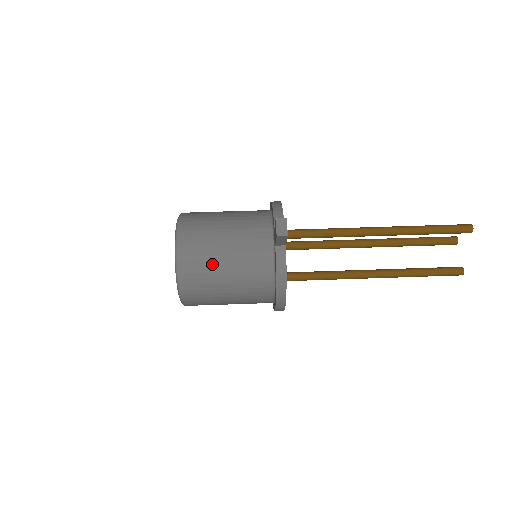
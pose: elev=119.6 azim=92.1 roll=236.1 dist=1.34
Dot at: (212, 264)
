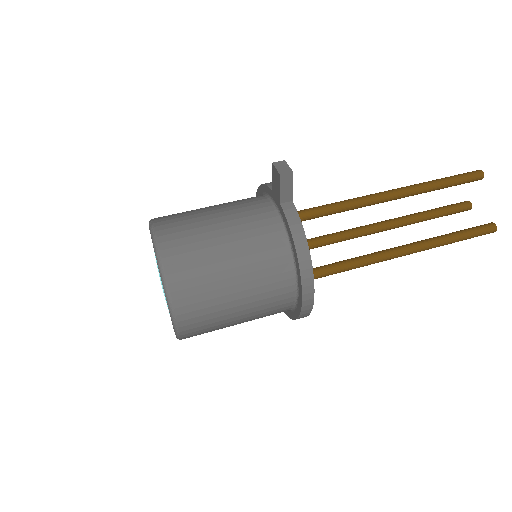
Dot at: (206, 245)
